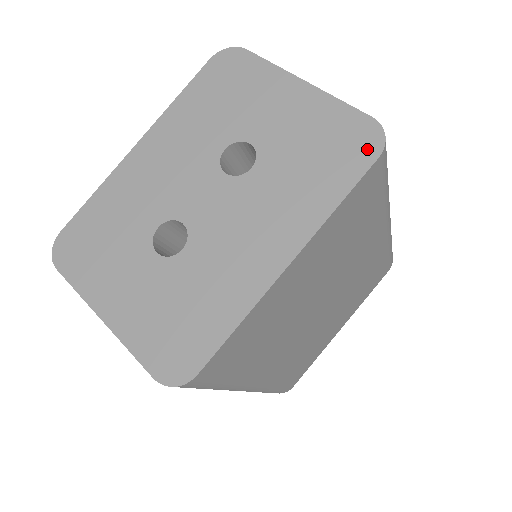
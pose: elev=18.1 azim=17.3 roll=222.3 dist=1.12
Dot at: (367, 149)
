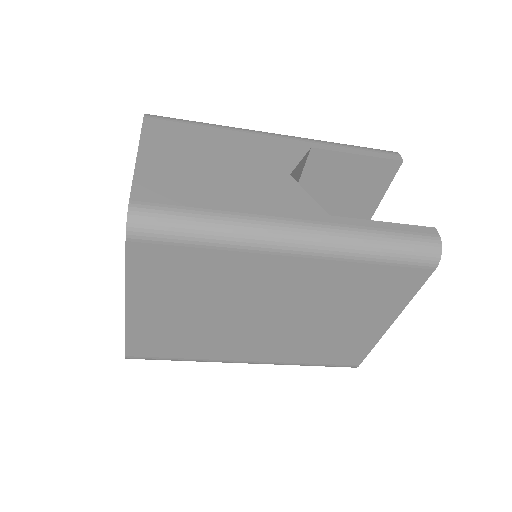
Dot at: occluded
